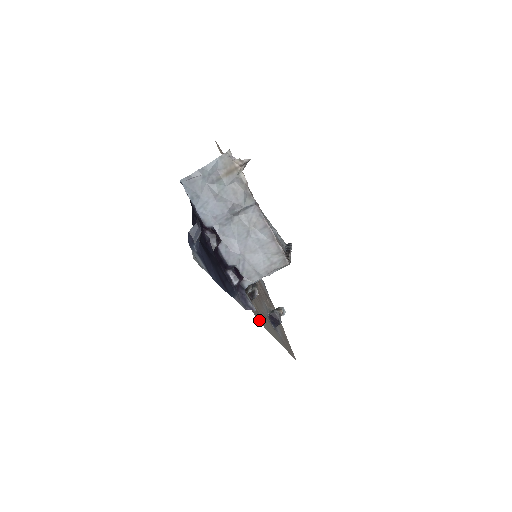
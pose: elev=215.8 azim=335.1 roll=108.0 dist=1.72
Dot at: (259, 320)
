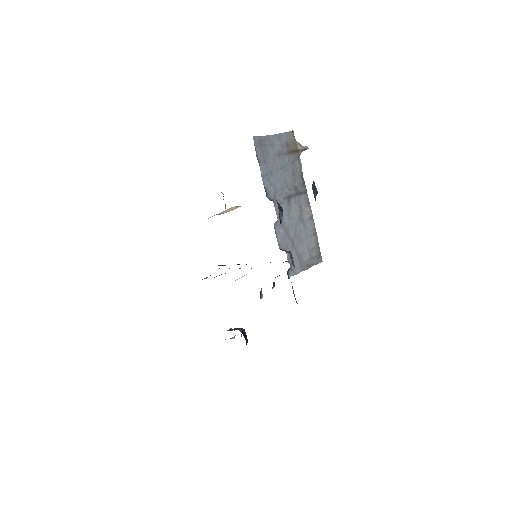
Dot at: occluded
